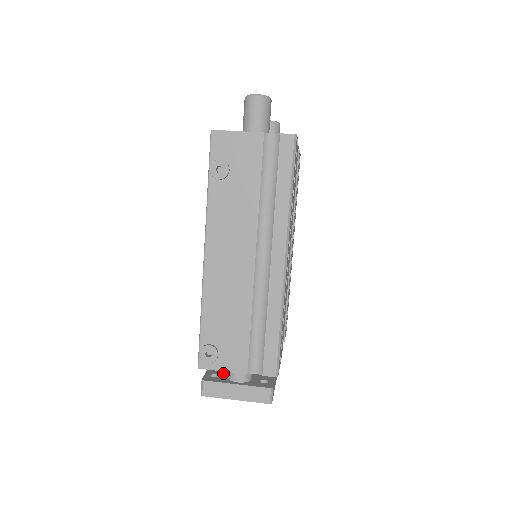
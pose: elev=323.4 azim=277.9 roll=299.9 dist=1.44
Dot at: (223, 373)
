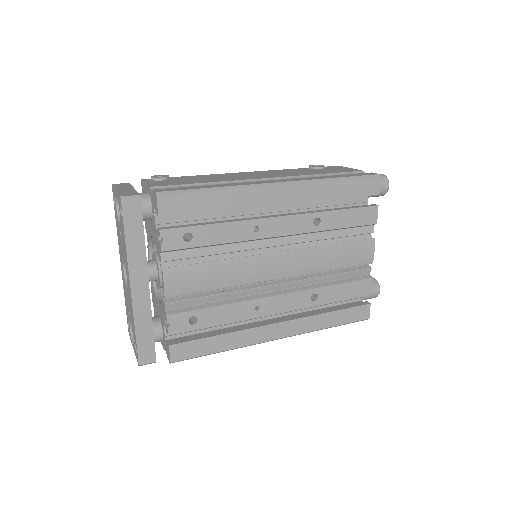
Dot at: occluded
